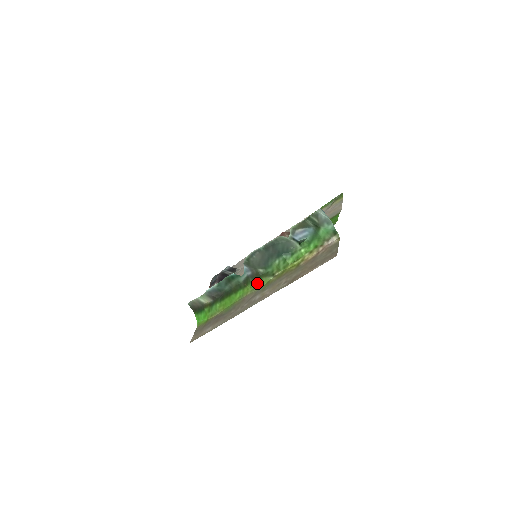
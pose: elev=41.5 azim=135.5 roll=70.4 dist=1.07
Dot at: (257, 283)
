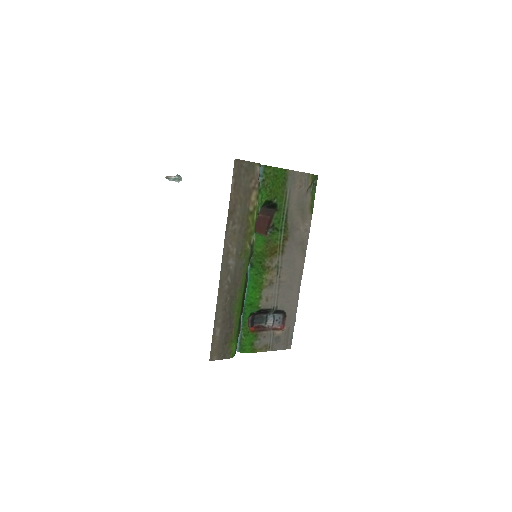
Dot at: (247, 266)
